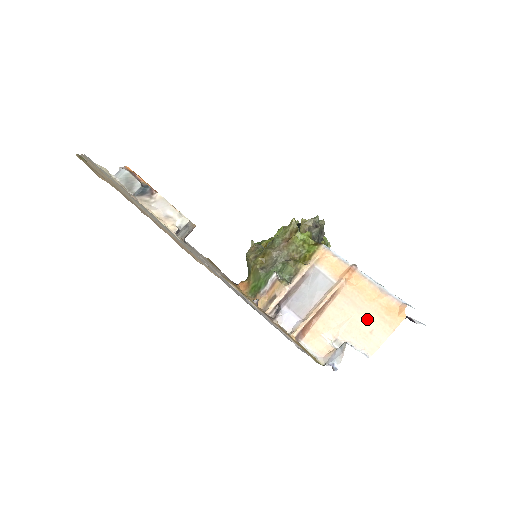
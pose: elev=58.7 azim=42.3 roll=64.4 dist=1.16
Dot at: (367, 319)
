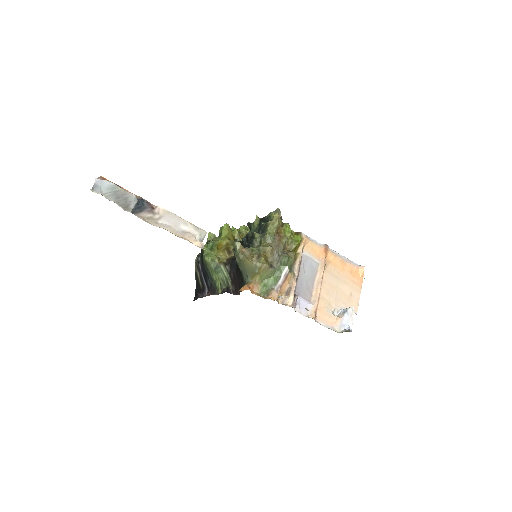
Dot at: (346, 285)
